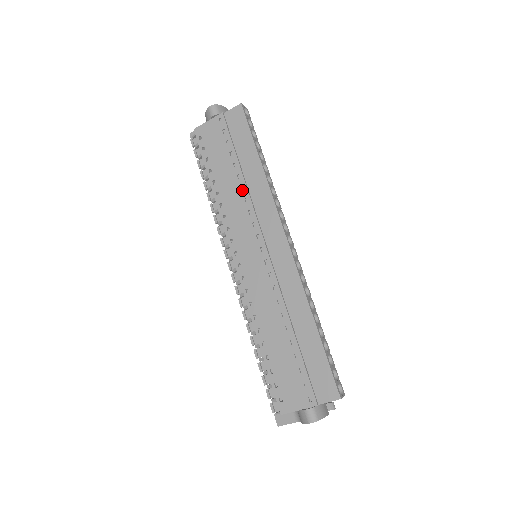
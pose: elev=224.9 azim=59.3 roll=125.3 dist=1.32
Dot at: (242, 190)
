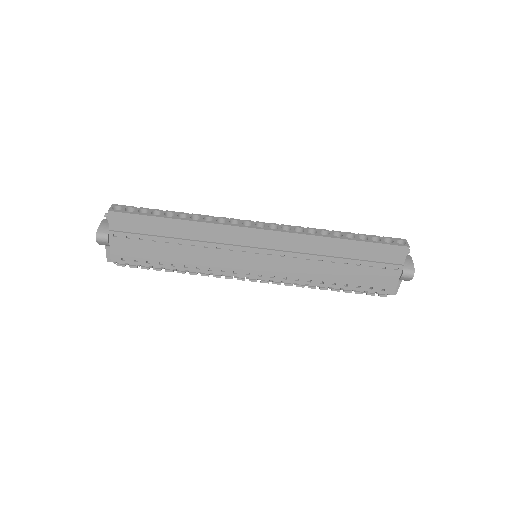
Dot at: (194, 246)
